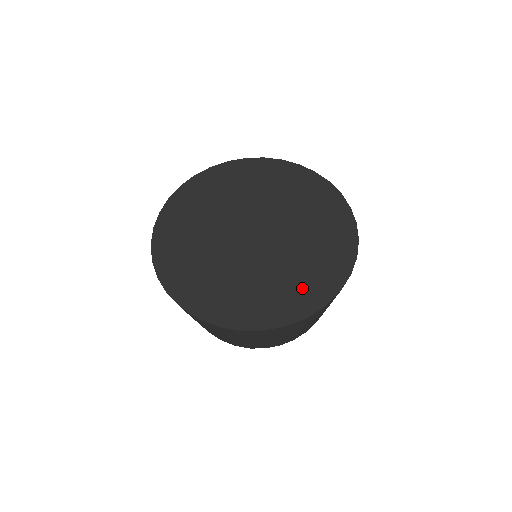
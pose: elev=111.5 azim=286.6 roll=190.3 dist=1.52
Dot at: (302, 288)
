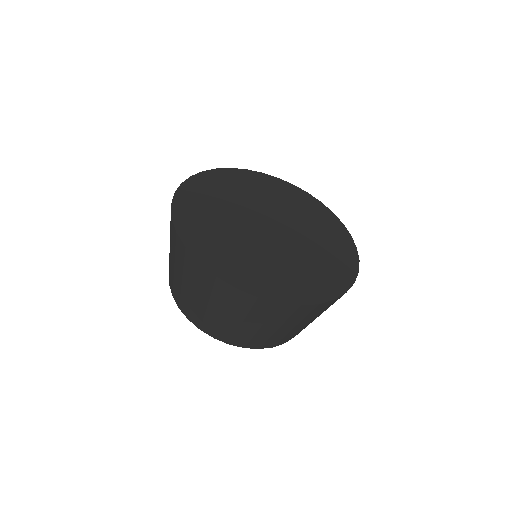
Dot at: (330, 270)
